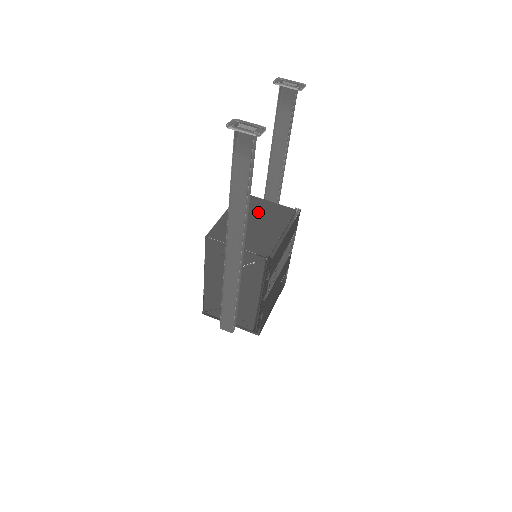
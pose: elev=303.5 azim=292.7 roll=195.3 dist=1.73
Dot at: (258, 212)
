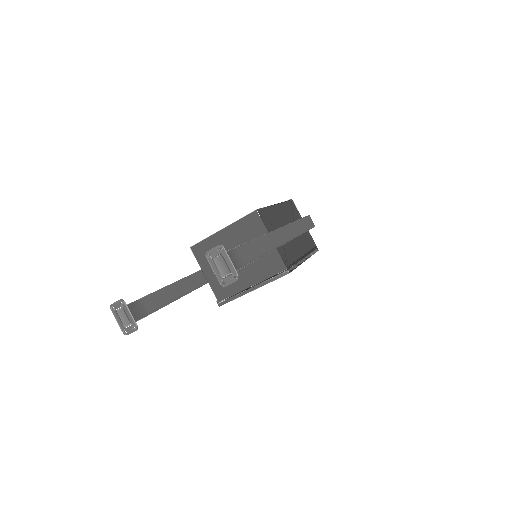
Dot at: occluded
